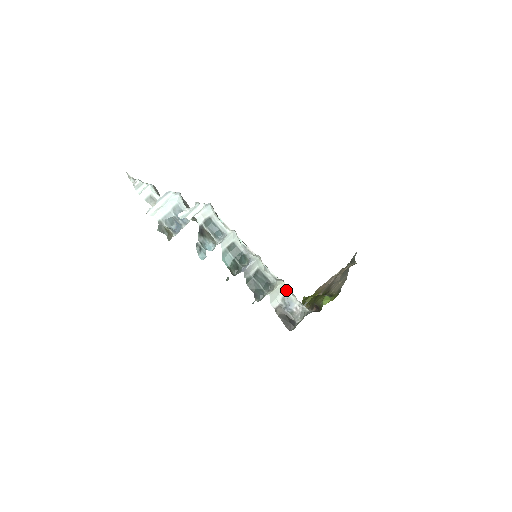
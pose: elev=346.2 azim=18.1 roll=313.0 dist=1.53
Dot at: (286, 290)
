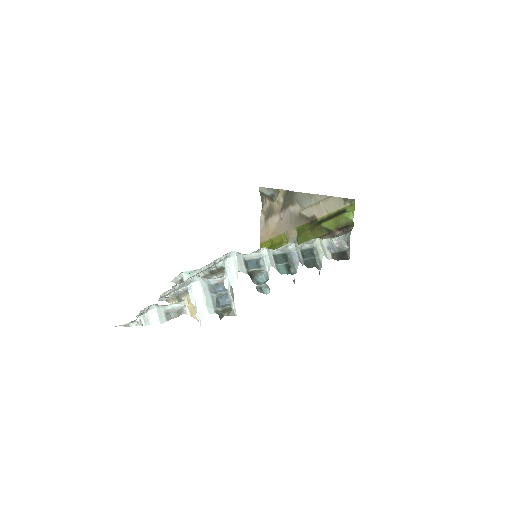
Dot at: (324, 241)
